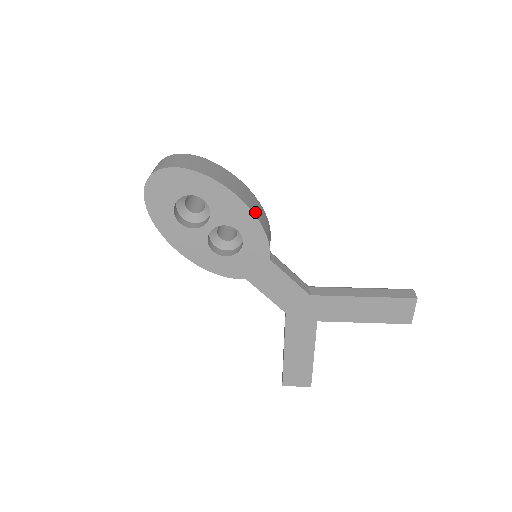
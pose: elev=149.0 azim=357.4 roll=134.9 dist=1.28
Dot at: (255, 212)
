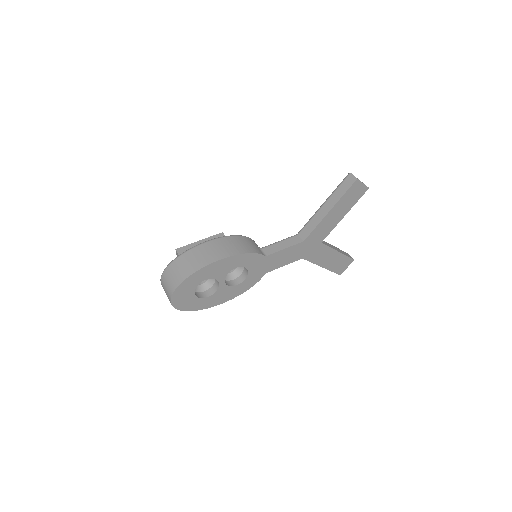
Dot at: (233, 252)
